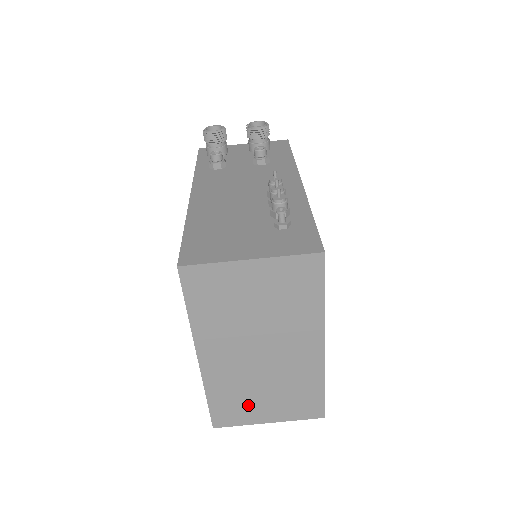
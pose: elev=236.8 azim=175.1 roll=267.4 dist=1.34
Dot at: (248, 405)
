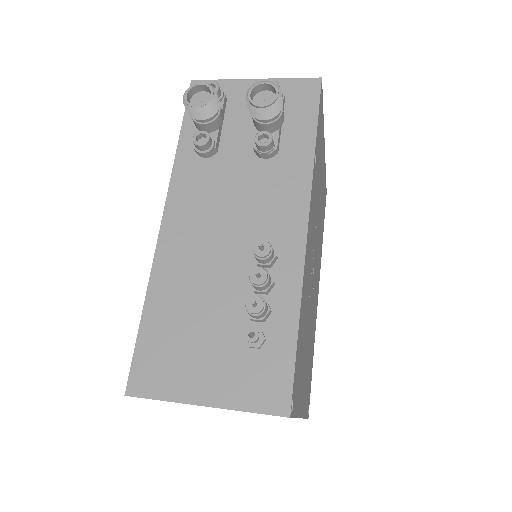
Dot at: occluded
